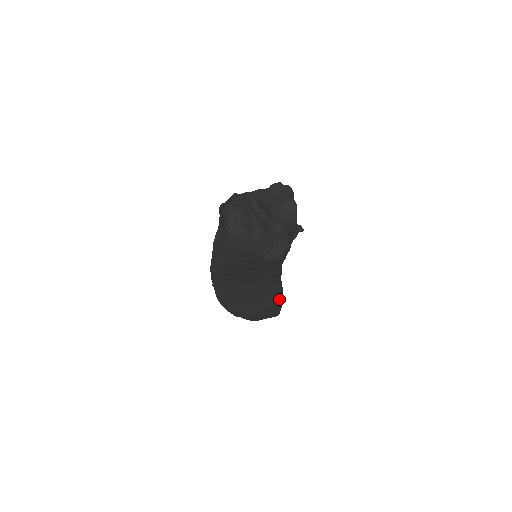
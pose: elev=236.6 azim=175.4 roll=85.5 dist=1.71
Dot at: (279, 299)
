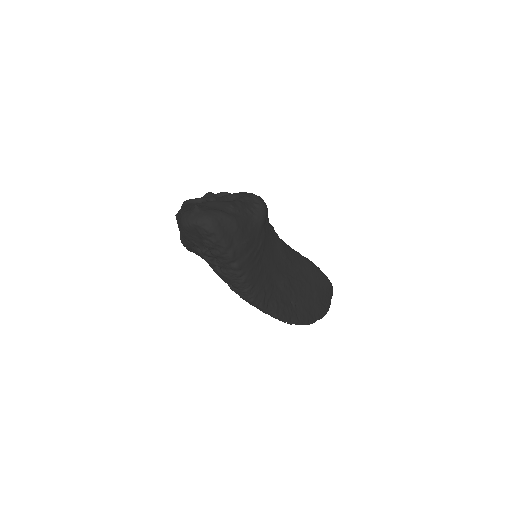
Dot at: (314, 268)
